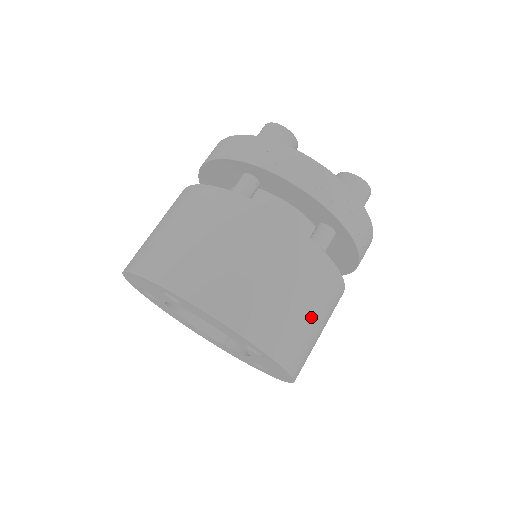
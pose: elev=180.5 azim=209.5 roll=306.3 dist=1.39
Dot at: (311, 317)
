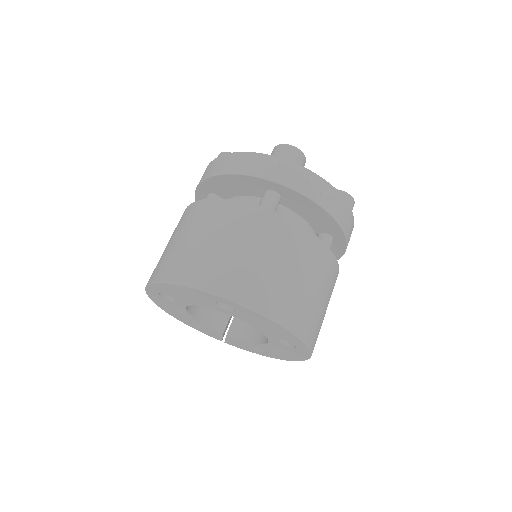
Dot at: (325, 312)
